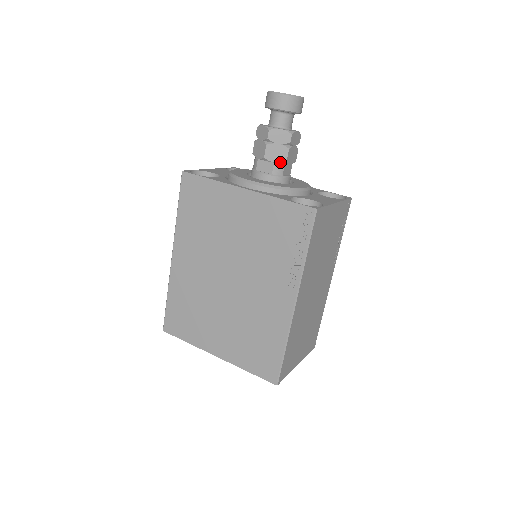
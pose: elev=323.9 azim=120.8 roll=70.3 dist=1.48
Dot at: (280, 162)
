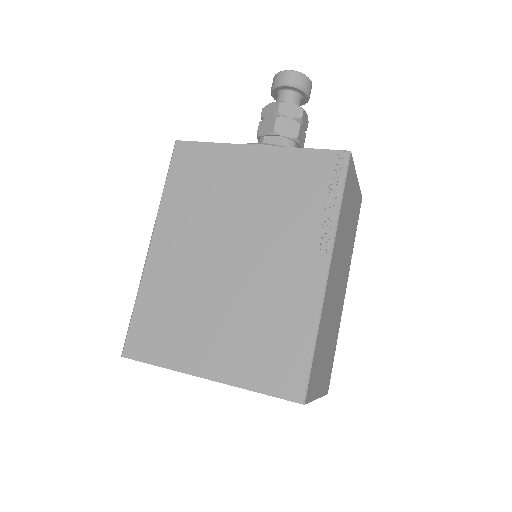
Dot at: (291, 137)
